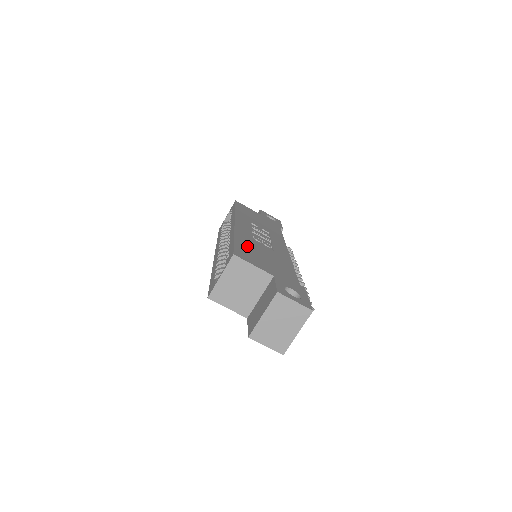
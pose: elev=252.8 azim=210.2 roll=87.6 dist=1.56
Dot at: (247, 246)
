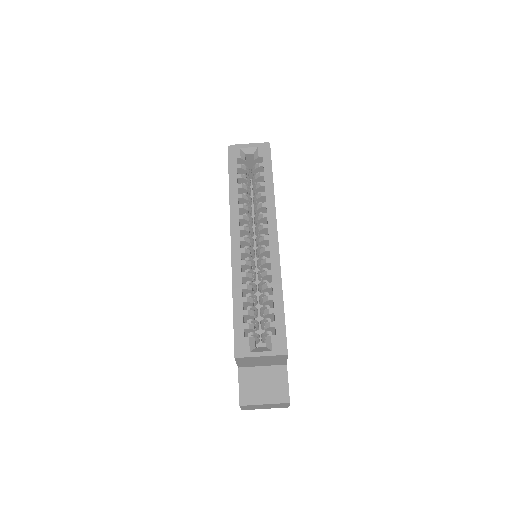
Dot at: occluded
